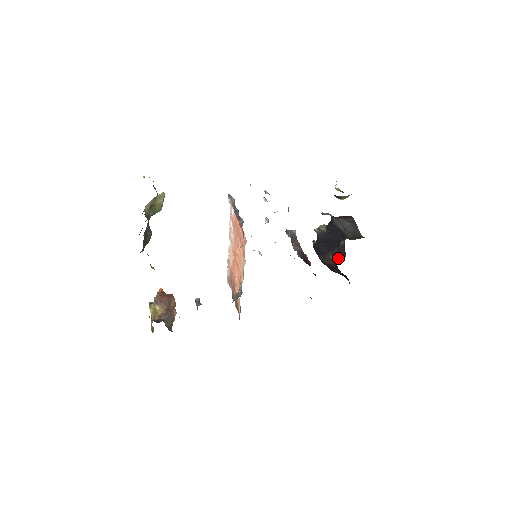
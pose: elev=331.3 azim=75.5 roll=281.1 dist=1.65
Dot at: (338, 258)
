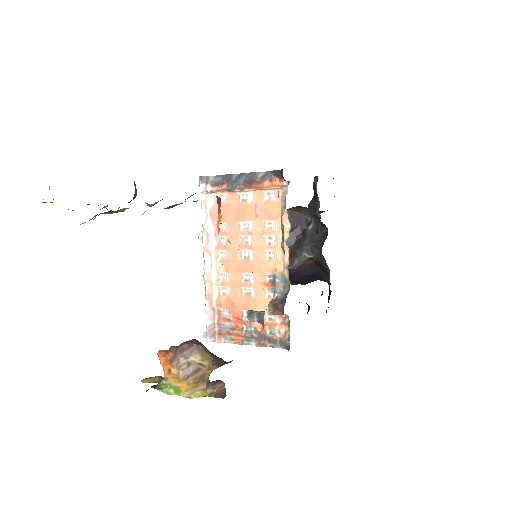
Dot at: (317, 243)
